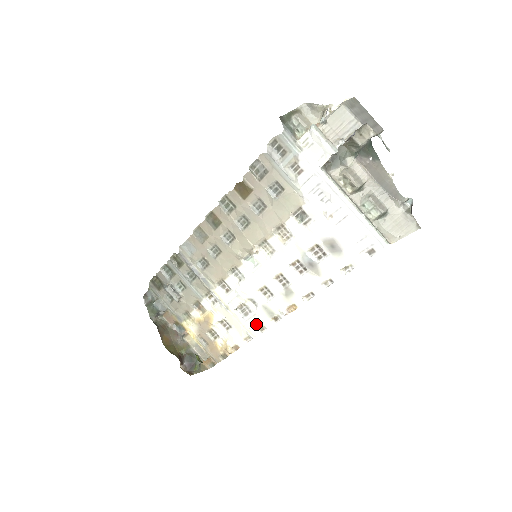
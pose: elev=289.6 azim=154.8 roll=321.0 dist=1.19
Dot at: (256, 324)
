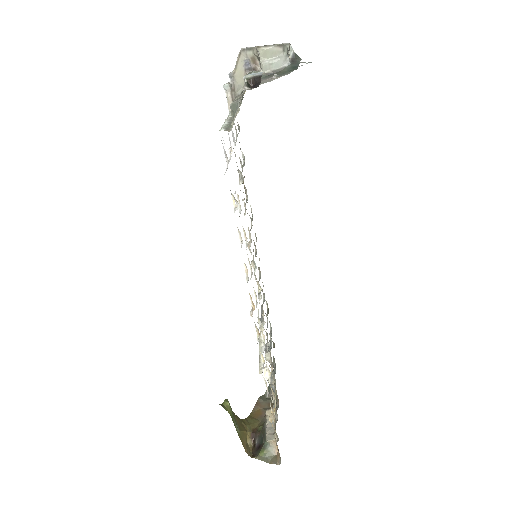
Dot at: (260, 353)
